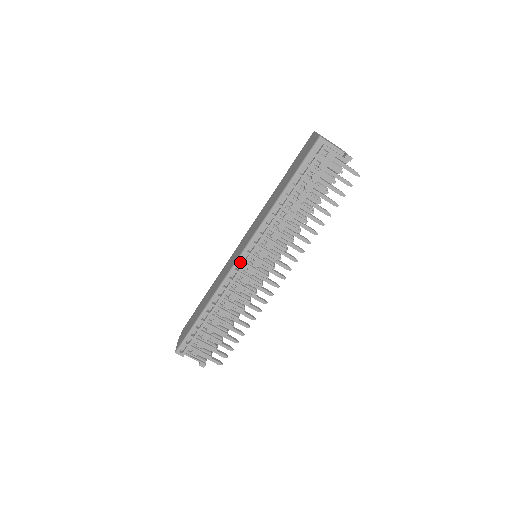
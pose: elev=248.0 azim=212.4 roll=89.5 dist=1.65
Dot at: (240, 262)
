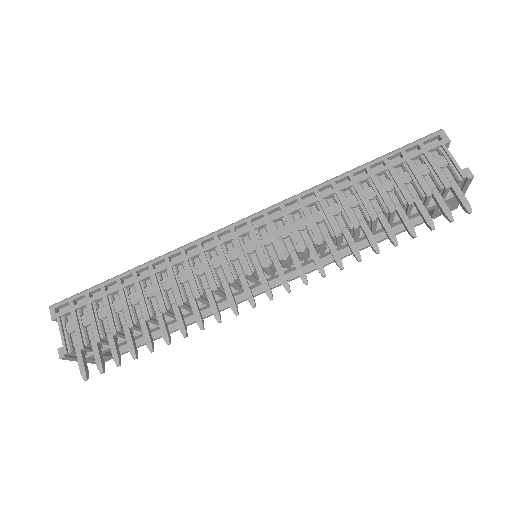
Dot at: (231, 229)
